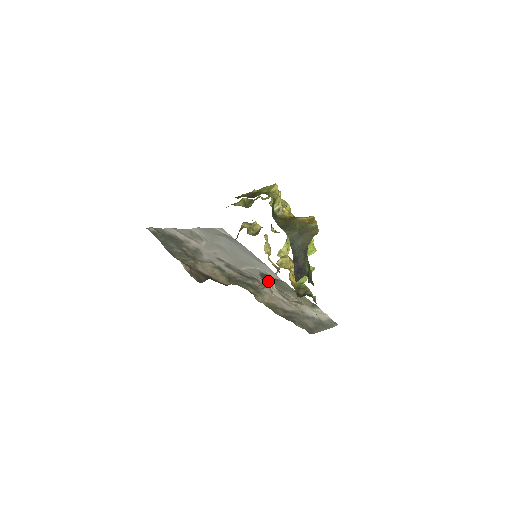
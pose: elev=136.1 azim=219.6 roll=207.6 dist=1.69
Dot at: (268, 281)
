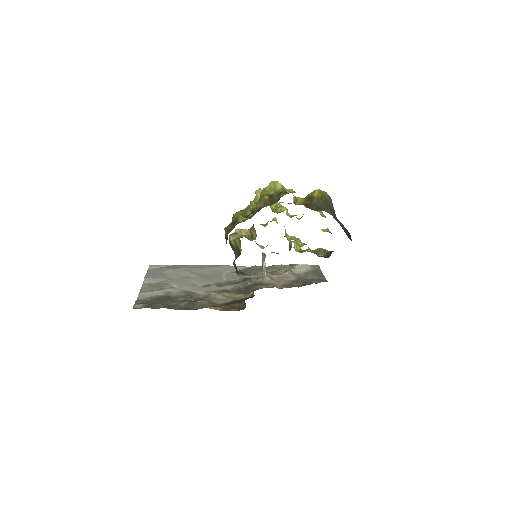
Dot at: (248, 274)
